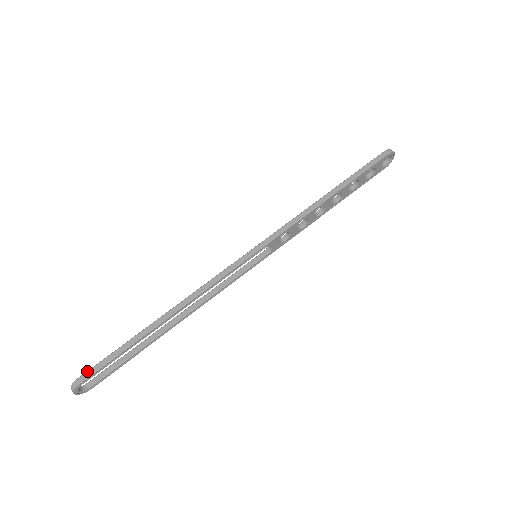
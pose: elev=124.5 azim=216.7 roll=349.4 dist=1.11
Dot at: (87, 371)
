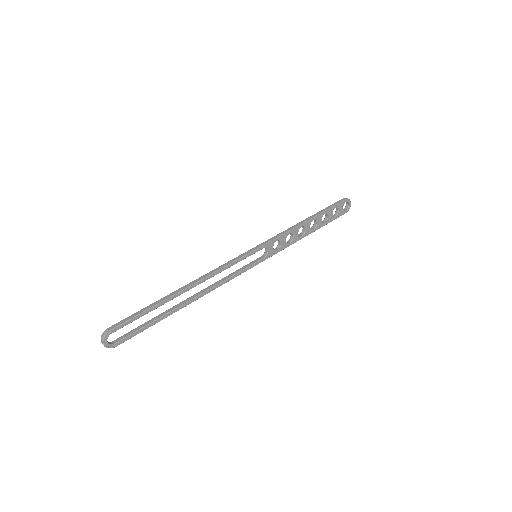
Dot at: (118, 322)
